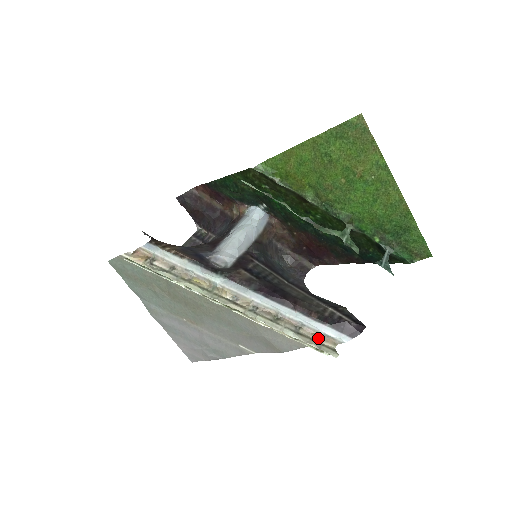
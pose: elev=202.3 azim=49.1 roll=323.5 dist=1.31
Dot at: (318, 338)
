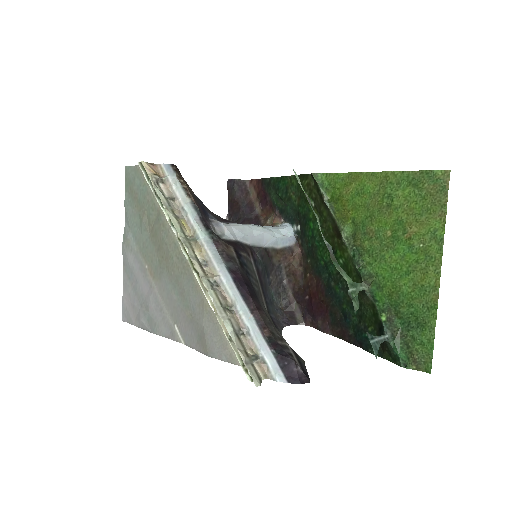
Dot at: (253, 356)
